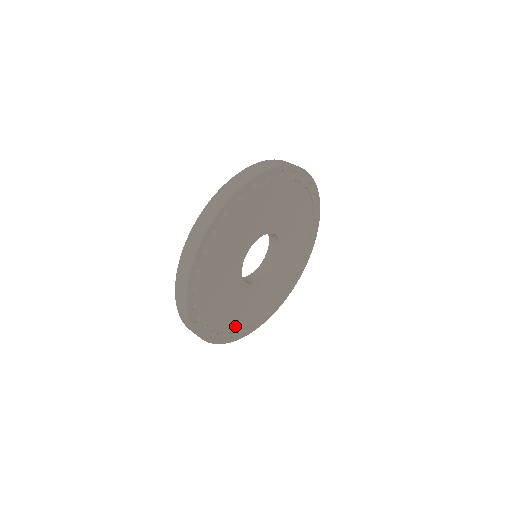
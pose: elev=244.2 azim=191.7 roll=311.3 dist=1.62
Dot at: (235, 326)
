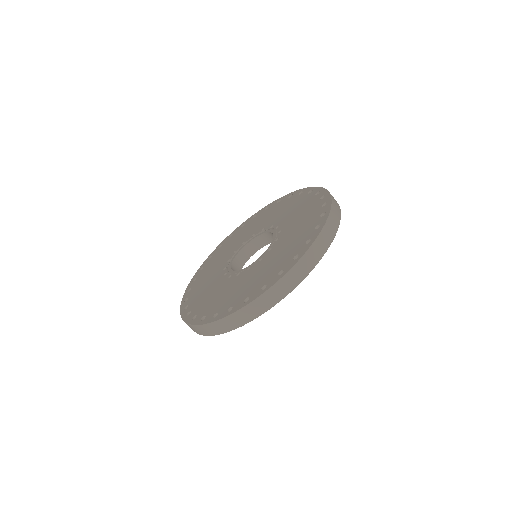
Dot at: occluded
